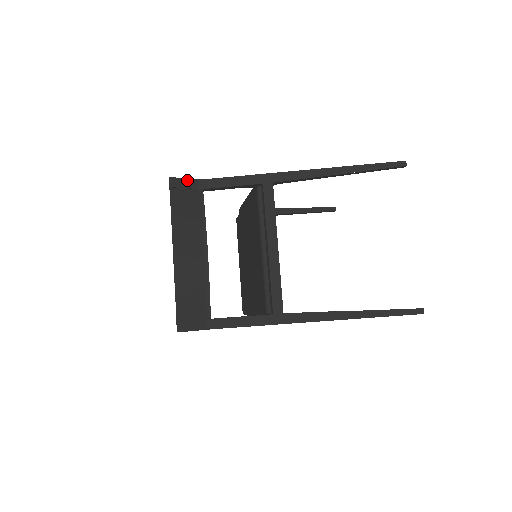
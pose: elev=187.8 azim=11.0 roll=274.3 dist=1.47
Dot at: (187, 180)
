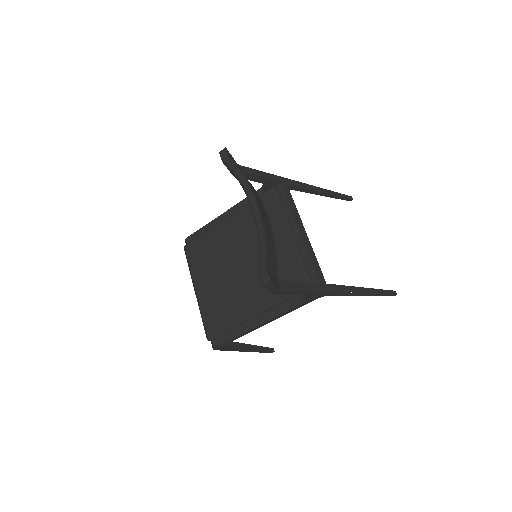
Dot at: (233, 158)
